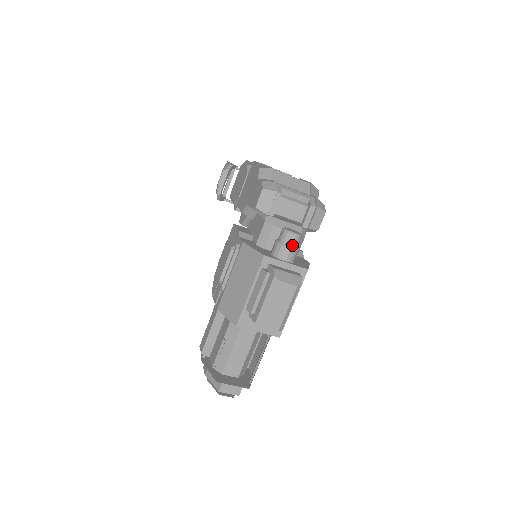
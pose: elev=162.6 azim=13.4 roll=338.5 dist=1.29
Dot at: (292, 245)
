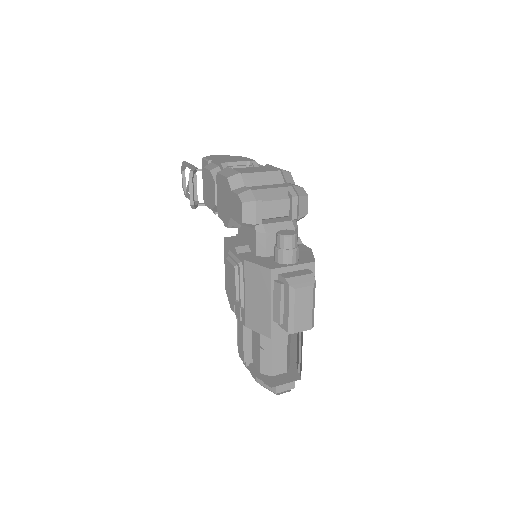
Dot at: (292, 247)
